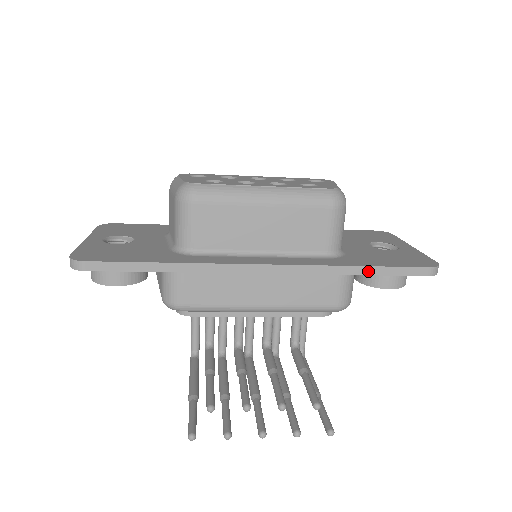
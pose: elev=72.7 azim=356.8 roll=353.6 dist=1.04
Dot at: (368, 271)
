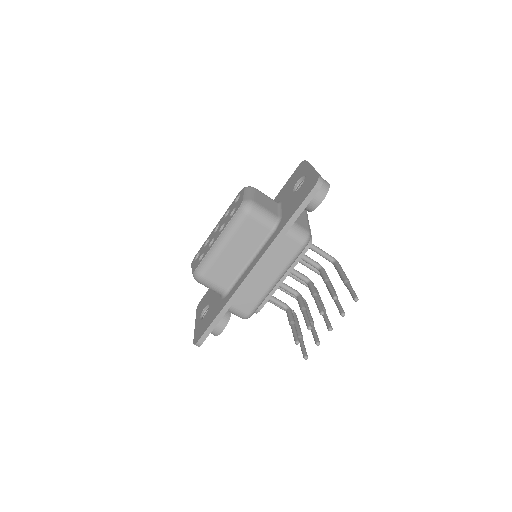
Dot at: (292, 222)
